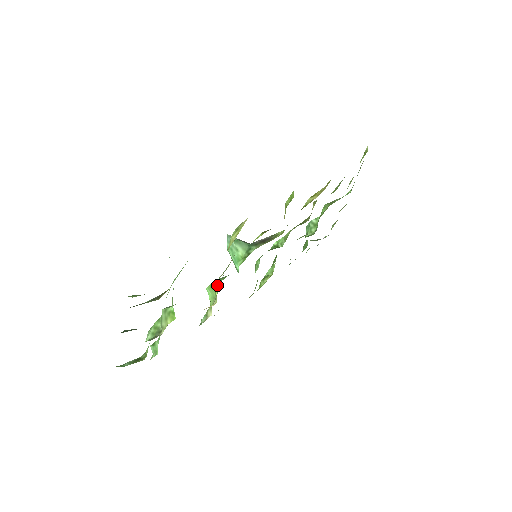
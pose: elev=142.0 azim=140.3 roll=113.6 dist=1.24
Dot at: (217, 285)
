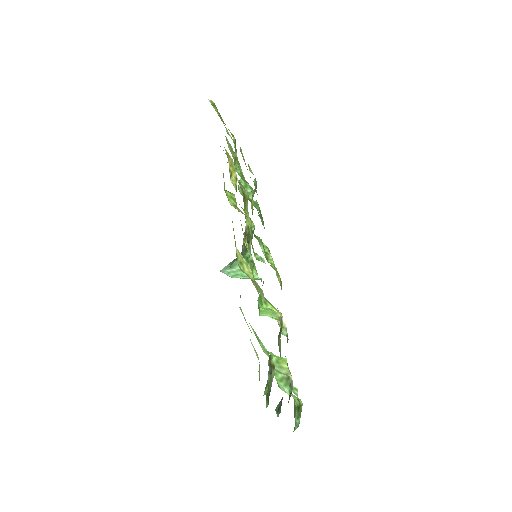
Dot at: (266, 305)
